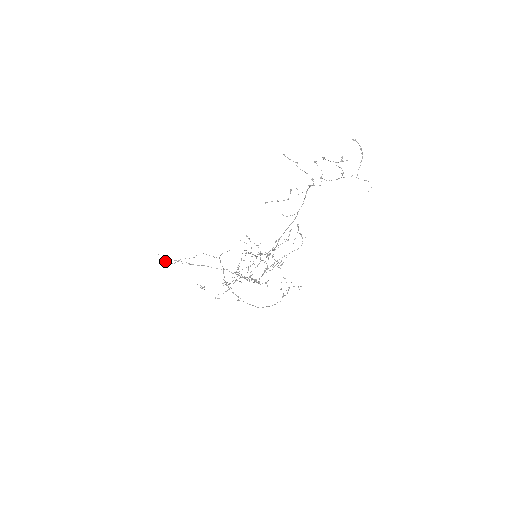
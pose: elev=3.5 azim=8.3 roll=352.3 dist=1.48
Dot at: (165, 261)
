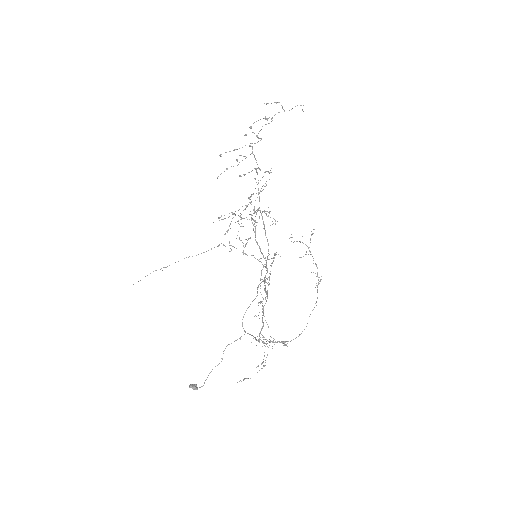
Dot at: (191, 387)
